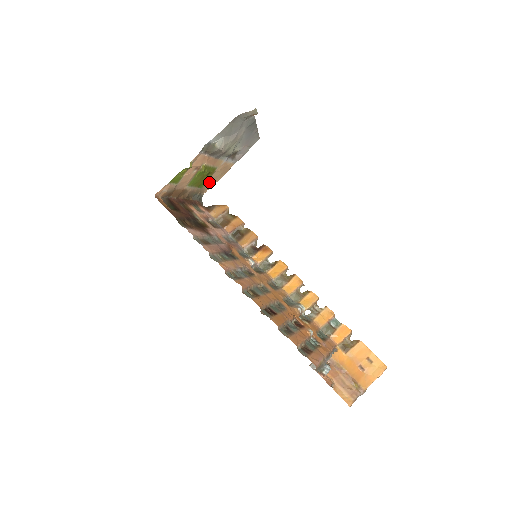
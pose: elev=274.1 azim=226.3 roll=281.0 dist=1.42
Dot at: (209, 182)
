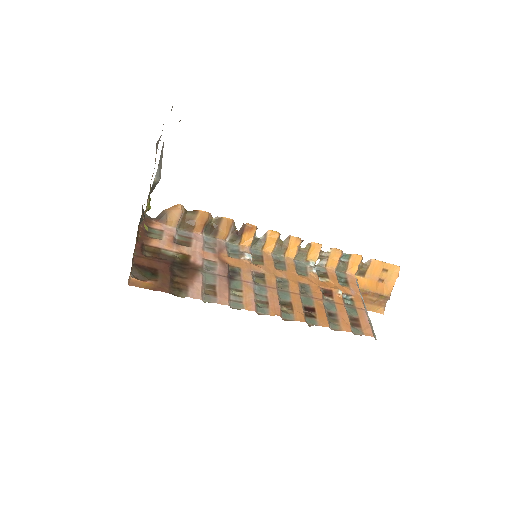
Dot at: occluded
